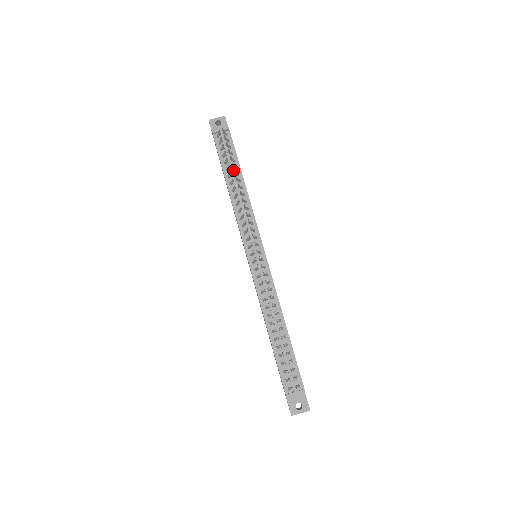
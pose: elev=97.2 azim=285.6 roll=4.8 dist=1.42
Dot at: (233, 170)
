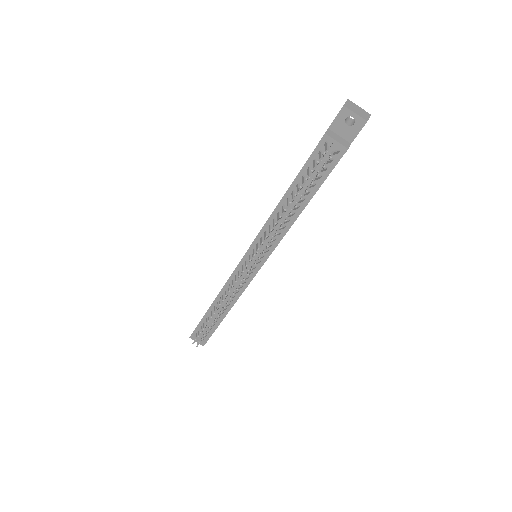
Dot at: (304, 190)
